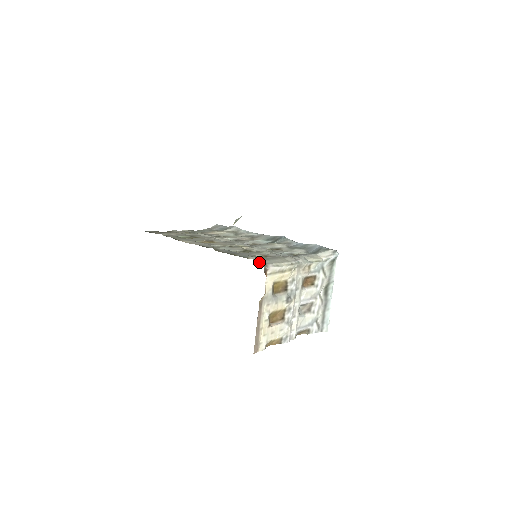
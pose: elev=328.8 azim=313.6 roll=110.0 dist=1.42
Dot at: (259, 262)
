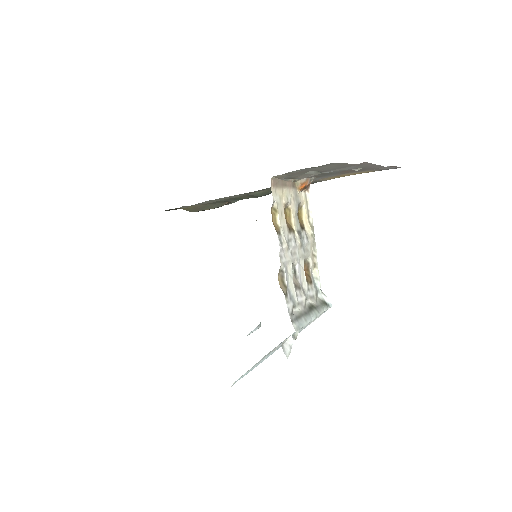
Dot at: occluded
